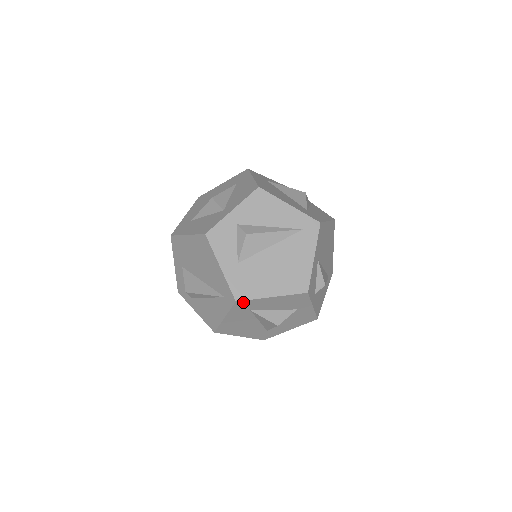
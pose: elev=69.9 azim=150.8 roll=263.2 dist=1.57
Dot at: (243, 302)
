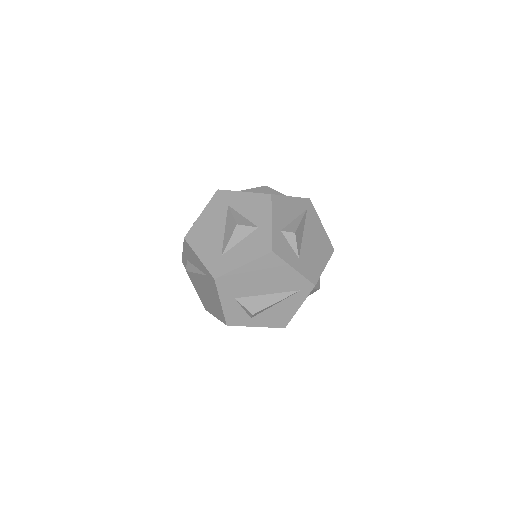
Dot at: (316, 283)
